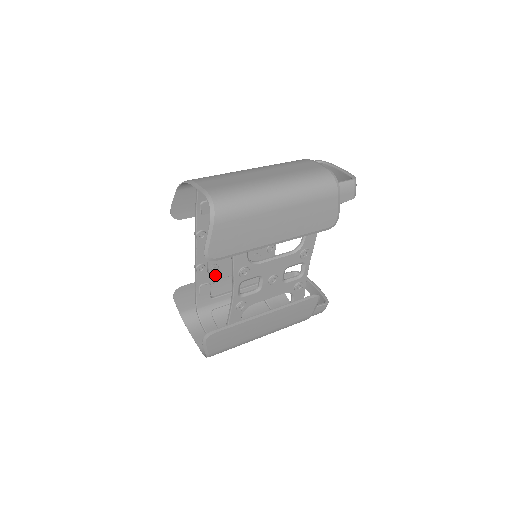
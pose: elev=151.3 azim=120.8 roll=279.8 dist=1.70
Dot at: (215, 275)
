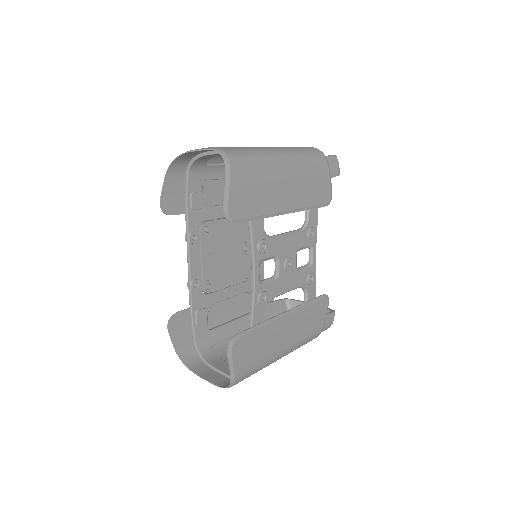
Dot at: (210, 297)
